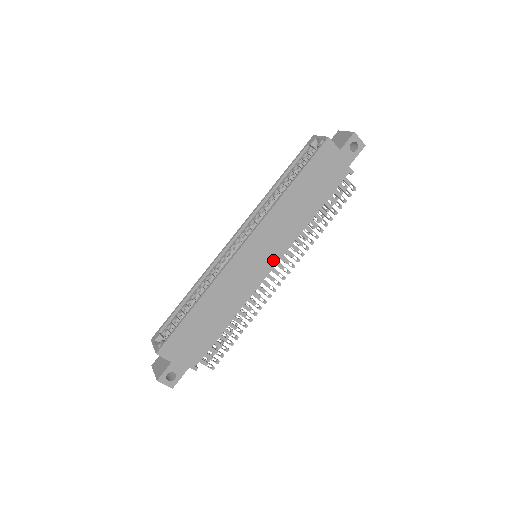
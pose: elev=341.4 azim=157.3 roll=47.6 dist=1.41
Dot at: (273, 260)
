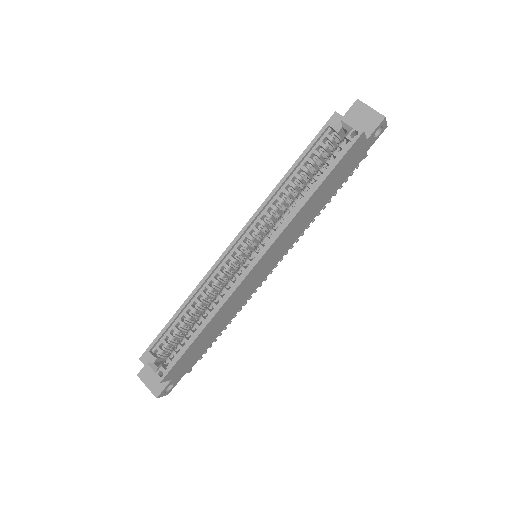
Dot at: (276, 261)
